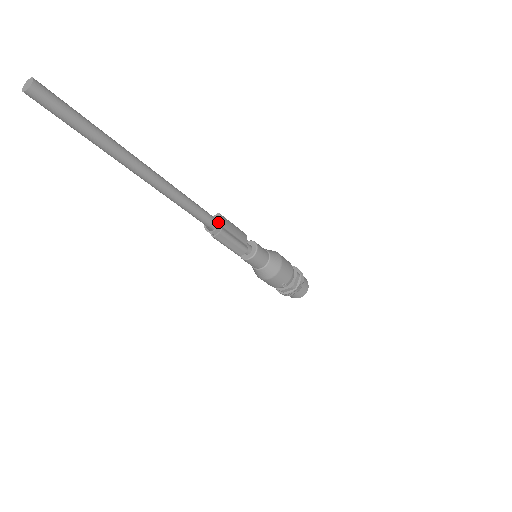
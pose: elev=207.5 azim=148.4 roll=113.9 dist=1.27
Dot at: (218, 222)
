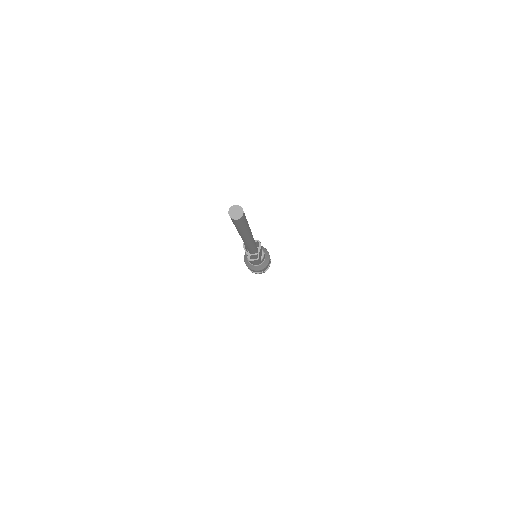
Dot at: occluded
